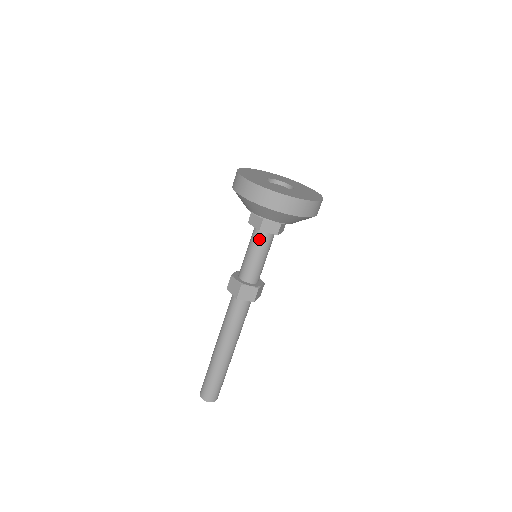
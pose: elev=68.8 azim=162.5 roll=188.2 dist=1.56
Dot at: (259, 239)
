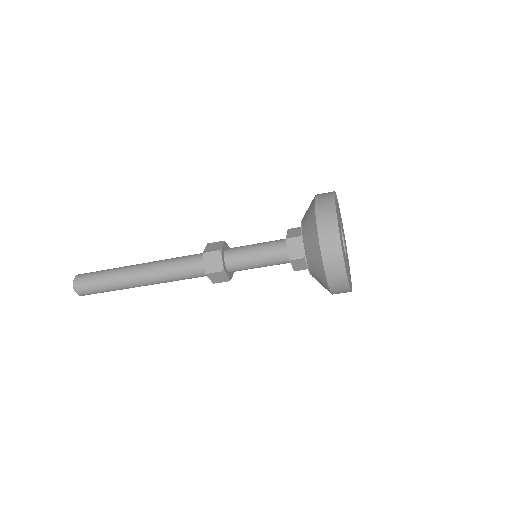
Dot at: (278, 258)
